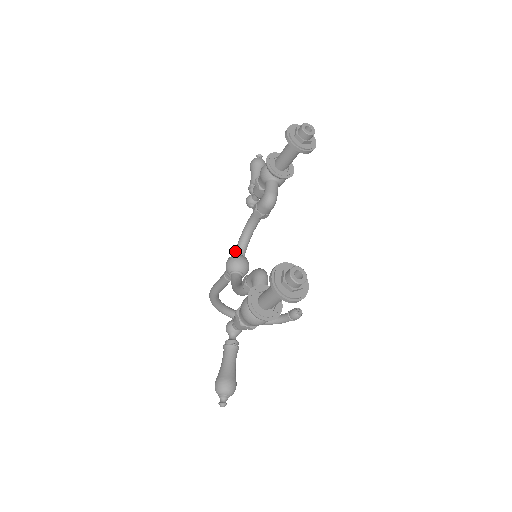
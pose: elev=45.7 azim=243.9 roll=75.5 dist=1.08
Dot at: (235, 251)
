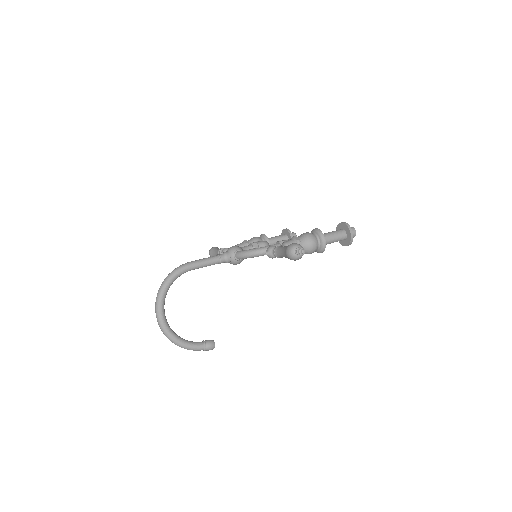
Dot at: occluded
